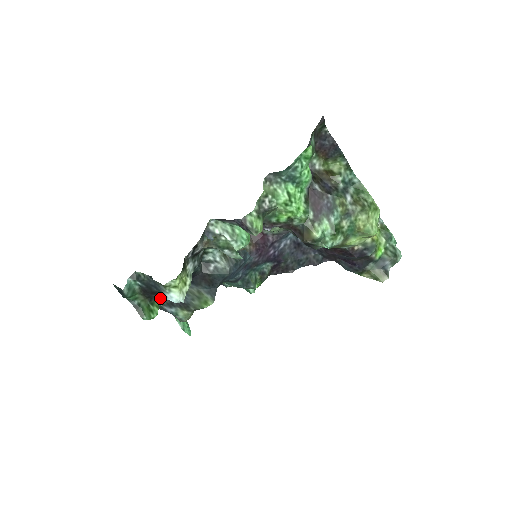
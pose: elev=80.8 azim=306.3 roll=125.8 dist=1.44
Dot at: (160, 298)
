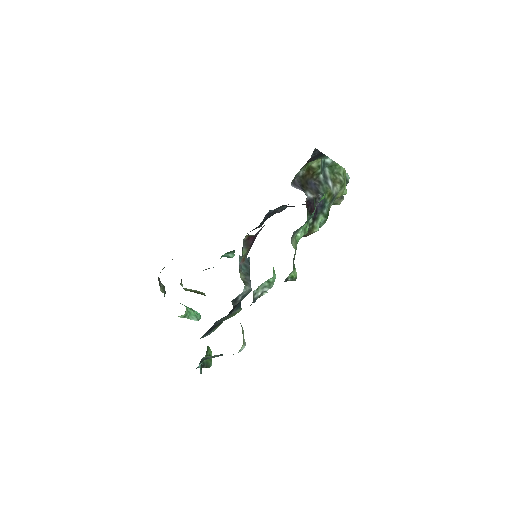
Dot at: occluded
